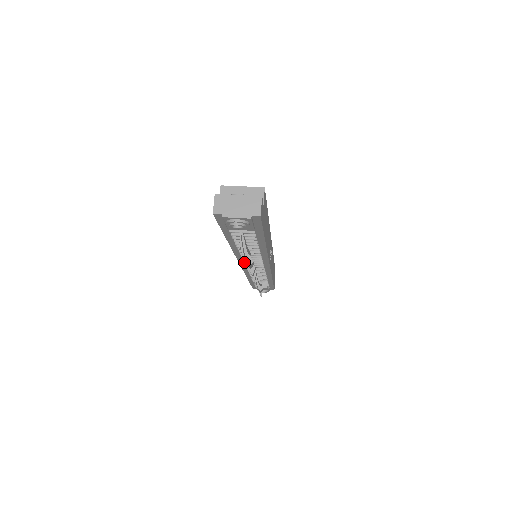
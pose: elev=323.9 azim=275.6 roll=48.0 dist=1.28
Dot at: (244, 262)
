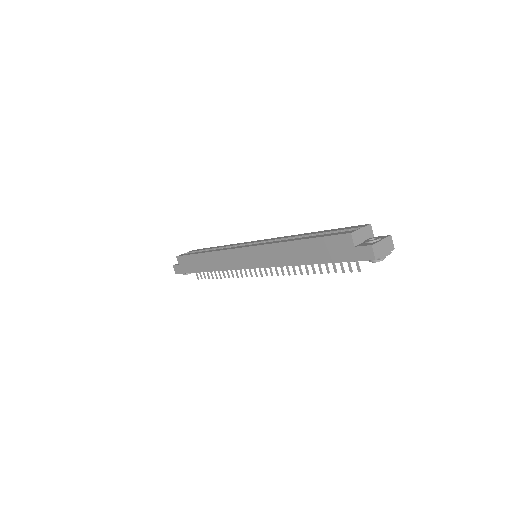
Dot at: occluded
